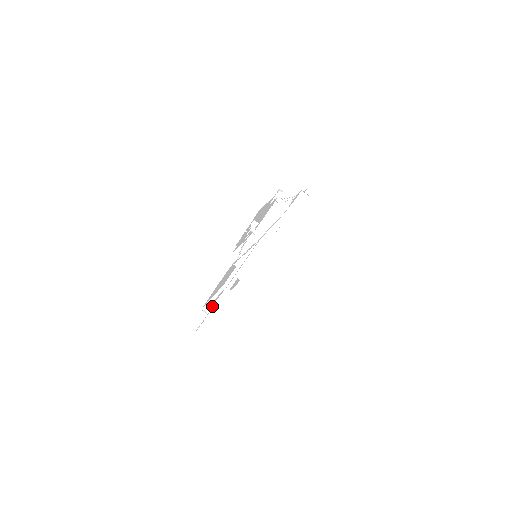
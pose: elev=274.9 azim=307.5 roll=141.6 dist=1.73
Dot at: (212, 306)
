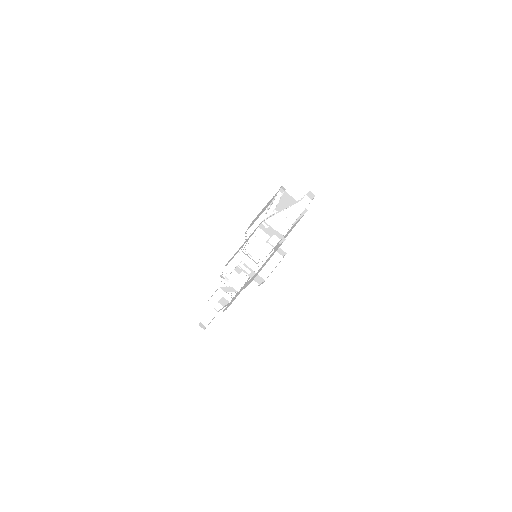
Dot at: (204, 319)
